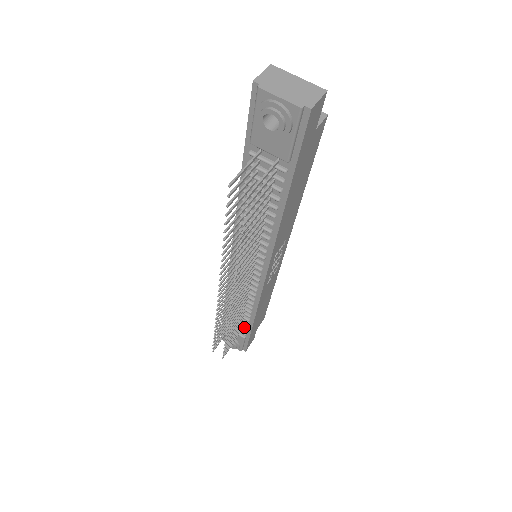
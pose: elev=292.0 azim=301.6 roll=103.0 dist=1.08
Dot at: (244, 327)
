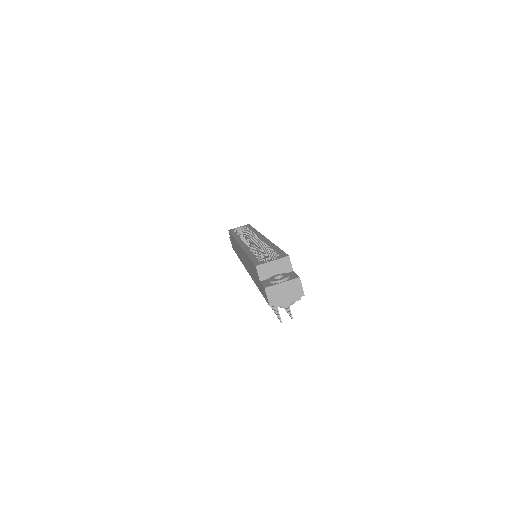
Dot at: occluded
